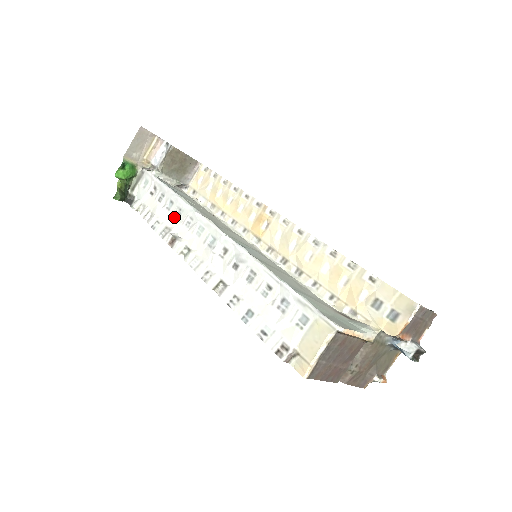
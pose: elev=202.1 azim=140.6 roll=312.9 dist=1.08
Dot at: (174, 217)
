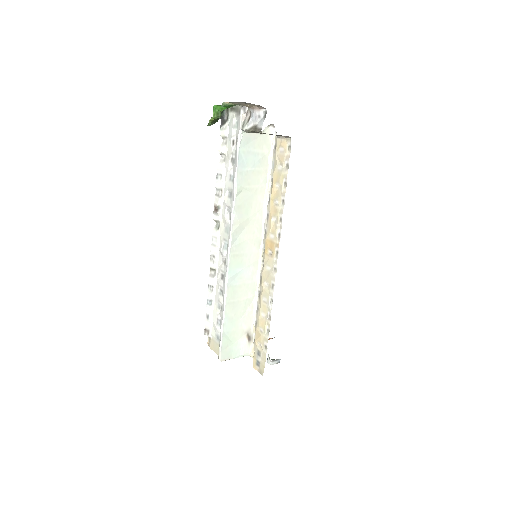
Dot at: (228, 191)
